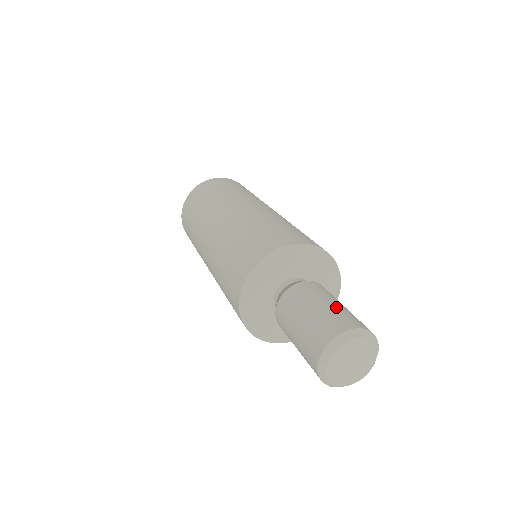
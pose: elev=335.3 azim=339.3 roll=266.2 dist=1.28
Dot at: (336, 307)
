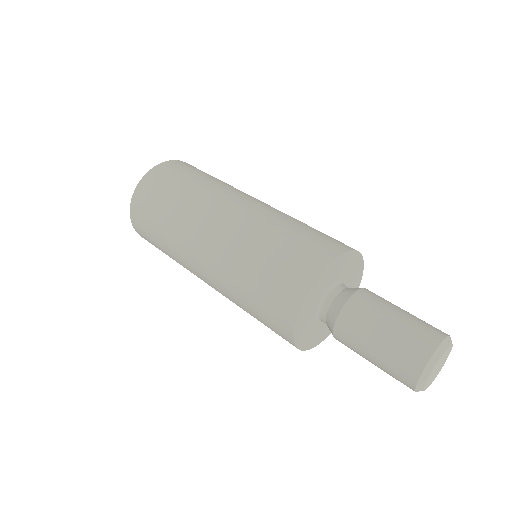
Dot at: (404, 321)
